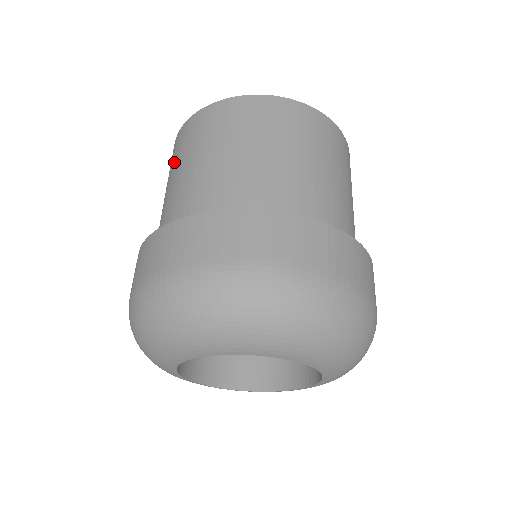
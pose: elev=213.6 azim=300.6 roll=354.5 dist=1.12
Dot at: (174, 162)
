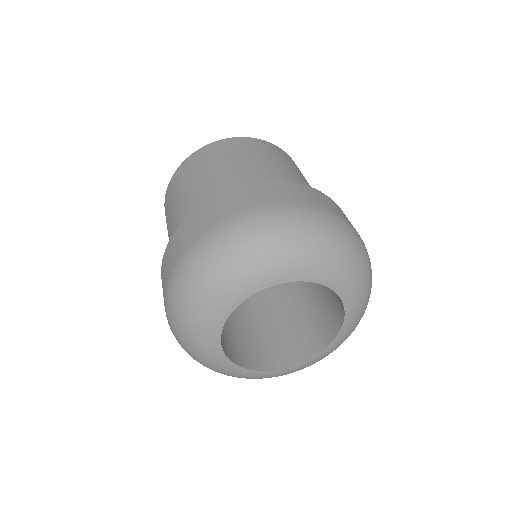
Dot at: (223, 156)
